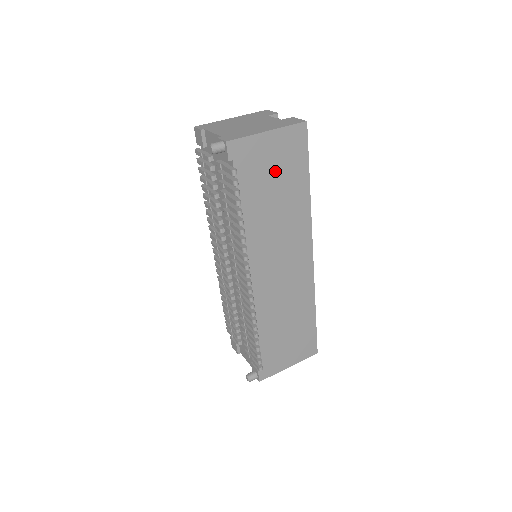
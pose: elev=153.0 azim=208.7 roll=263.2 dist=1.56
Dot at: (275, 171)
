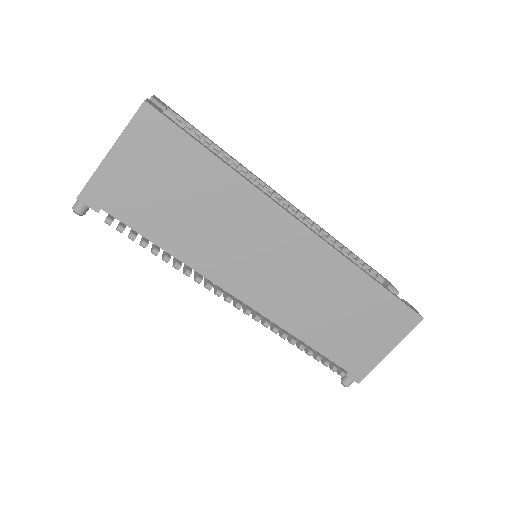
Dot at: (160, 181)
